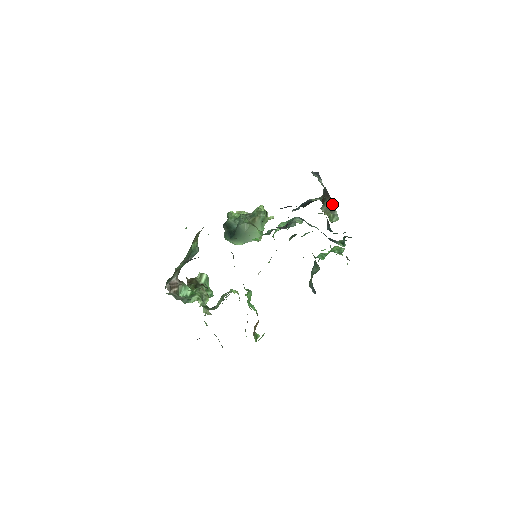
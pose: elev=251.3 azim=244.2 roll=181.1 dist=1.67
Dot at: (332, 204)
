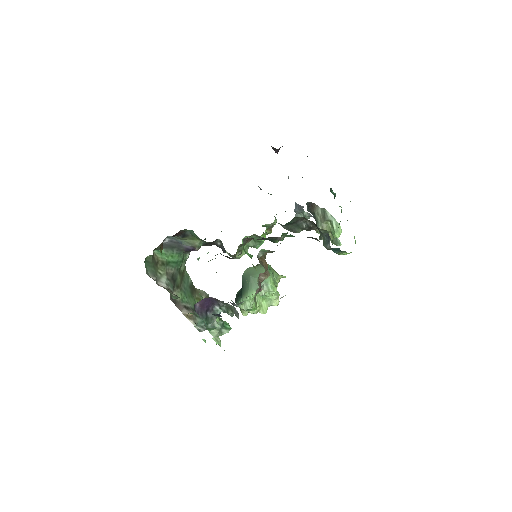
Dot at: (320, 210)
